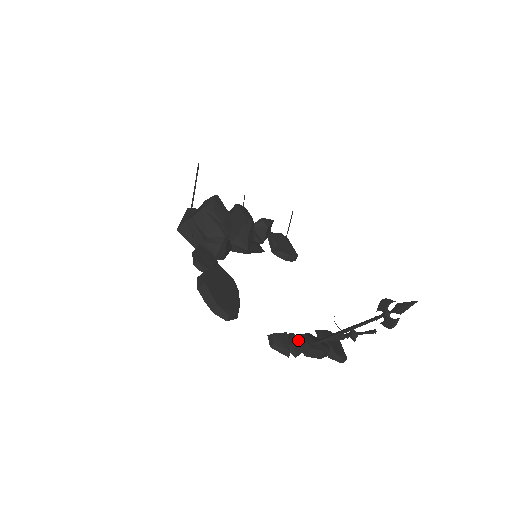
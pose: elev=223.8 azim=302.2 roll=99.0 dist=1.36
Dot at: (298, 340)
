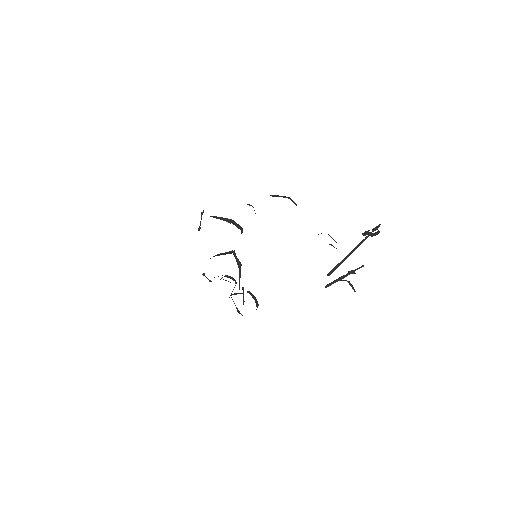
Dot at: occluded
